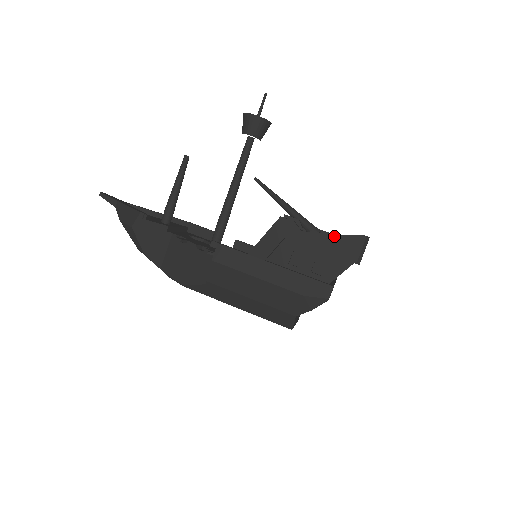
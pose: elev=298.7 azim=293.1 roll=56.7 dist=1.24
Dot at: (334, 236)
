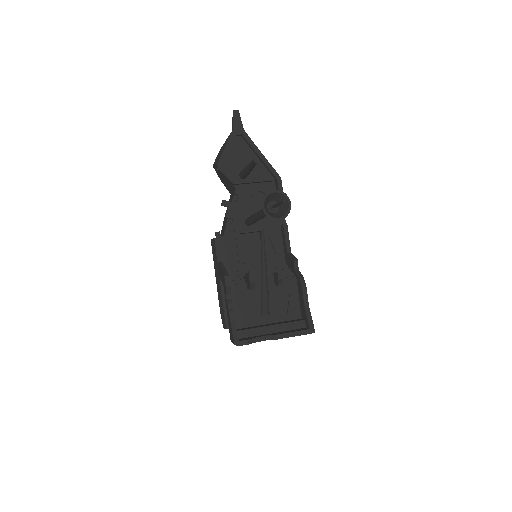
Dot at: (230, 320)
